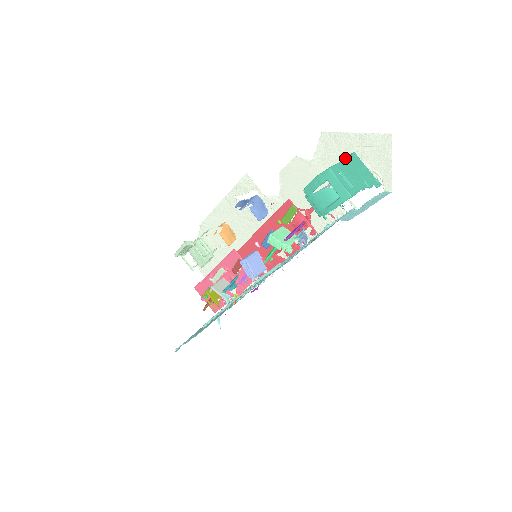
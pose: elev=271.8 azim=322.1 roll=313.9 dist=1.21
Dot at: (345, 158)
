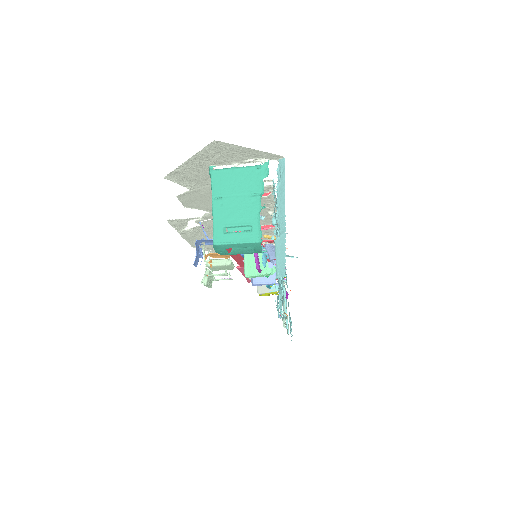
Dot at: occluded
